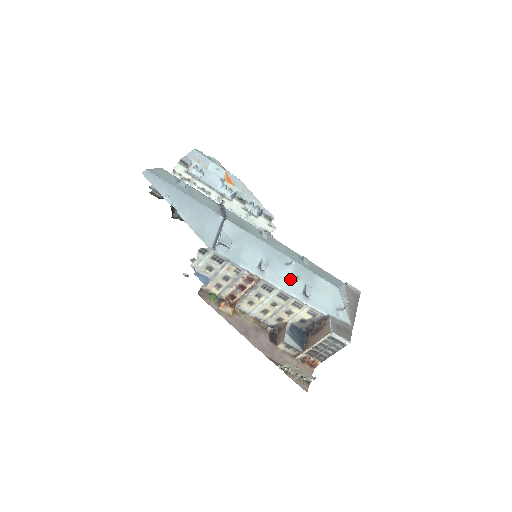
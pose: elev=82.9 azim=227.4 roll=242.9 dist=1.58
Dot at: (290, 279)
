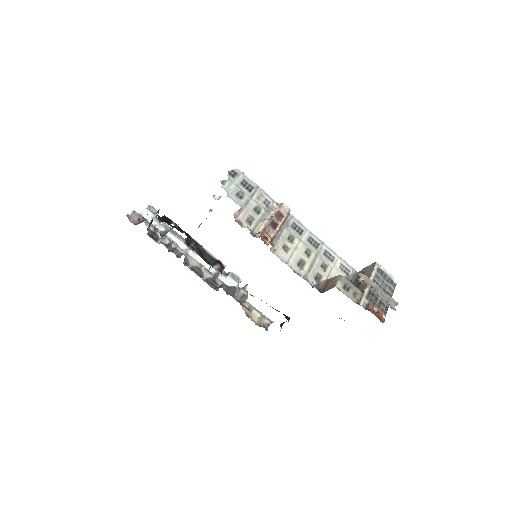
Dot at: occluded
